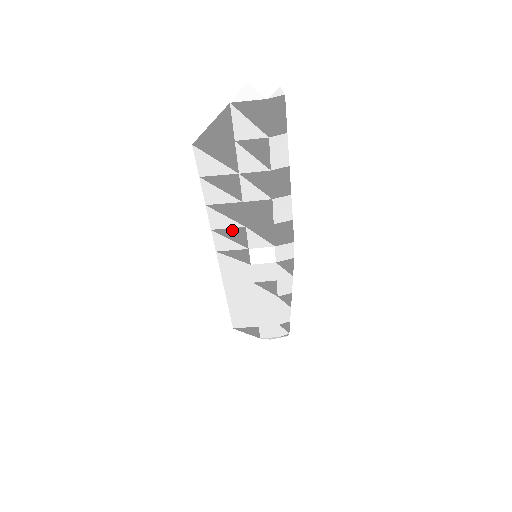
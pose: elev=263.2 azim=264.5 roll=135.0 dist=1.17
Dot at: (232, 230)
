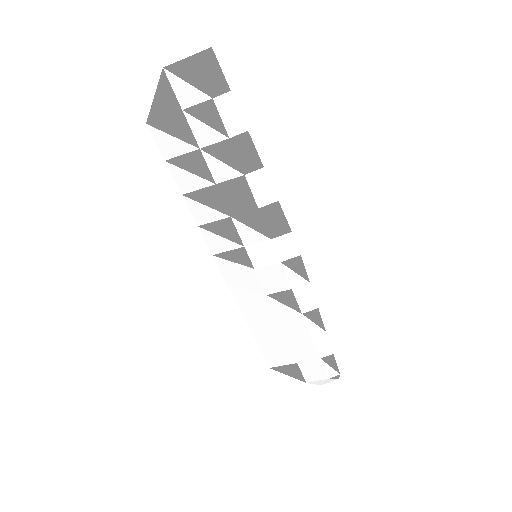
Dot at: (219, 223)
